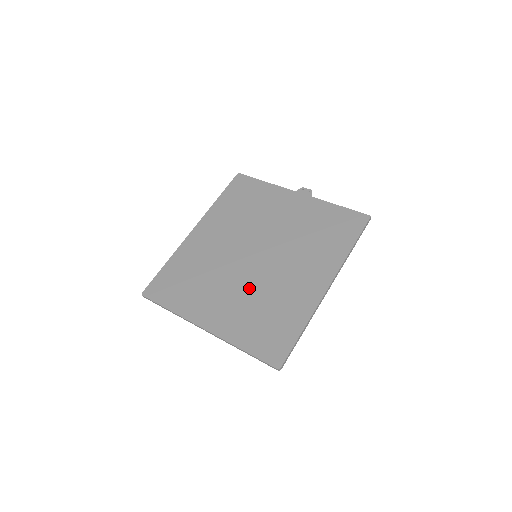
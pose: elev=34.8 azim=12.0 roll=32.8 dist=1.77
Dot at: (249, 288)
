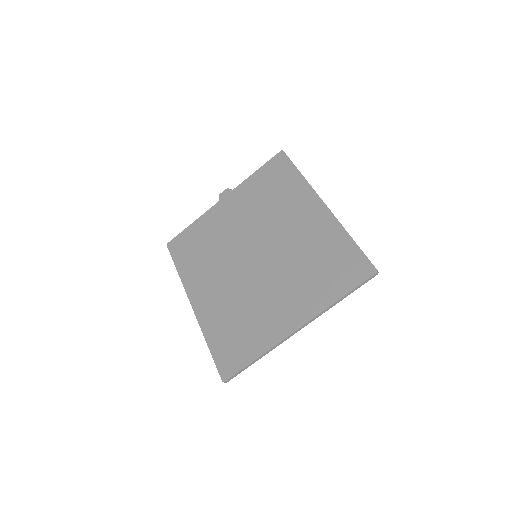
Dot at: (283, 272)
